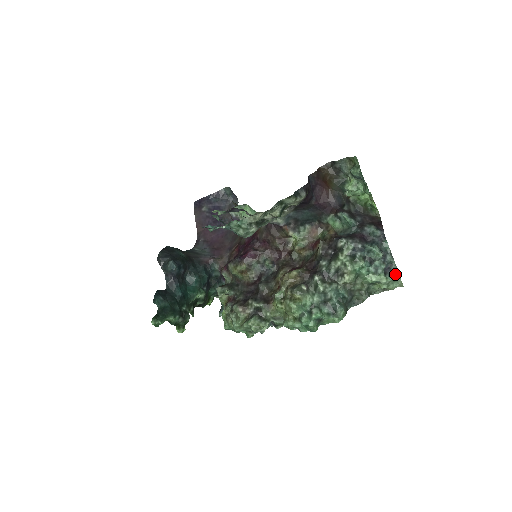
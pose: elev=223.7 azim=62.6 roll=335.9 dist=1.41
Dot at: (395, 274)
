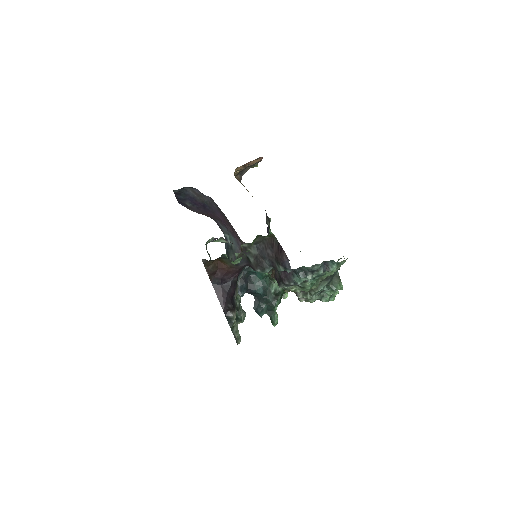
Dot at: (333, 261)
